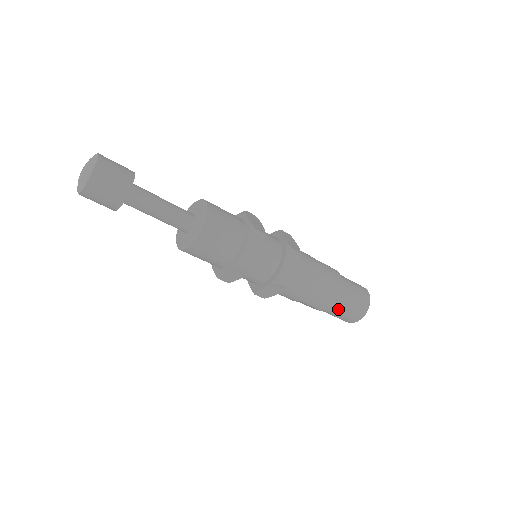
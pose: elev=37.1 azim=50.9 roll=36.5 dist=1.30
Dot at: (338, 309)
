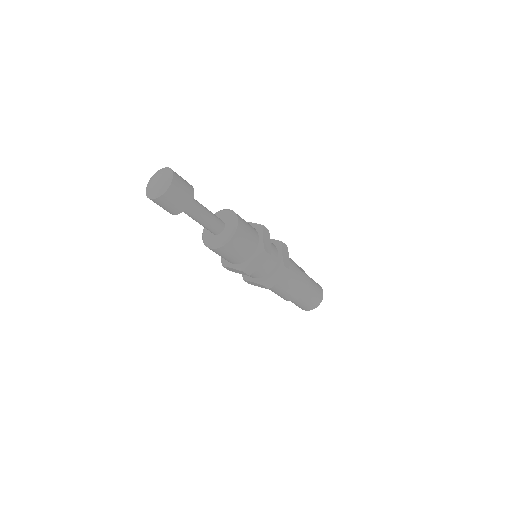
Dot at: (296, 302)
